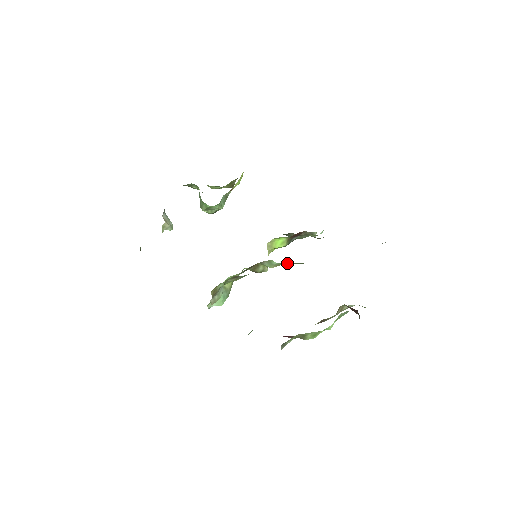
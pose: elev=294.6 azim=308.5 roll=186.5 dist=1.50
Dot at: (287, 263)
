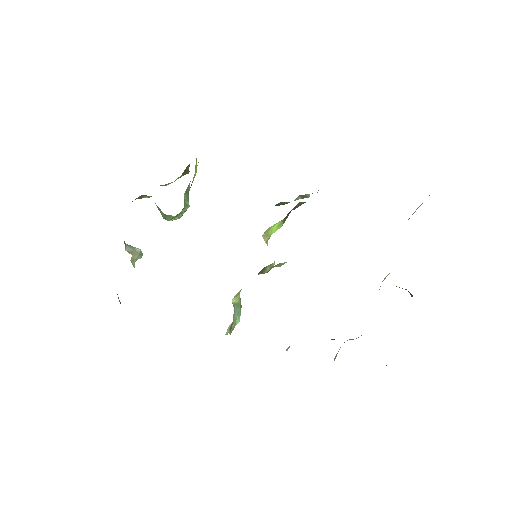
Dot at: occluded
